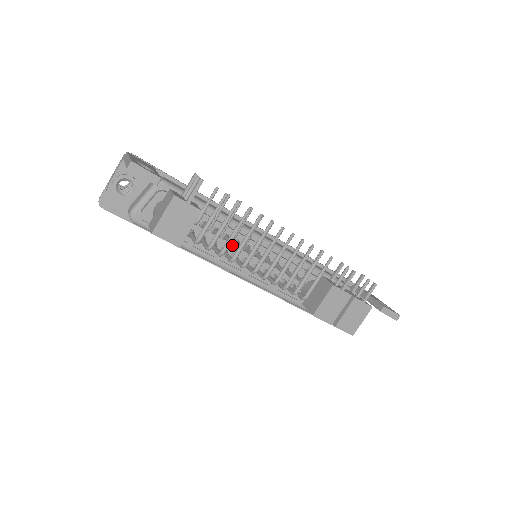
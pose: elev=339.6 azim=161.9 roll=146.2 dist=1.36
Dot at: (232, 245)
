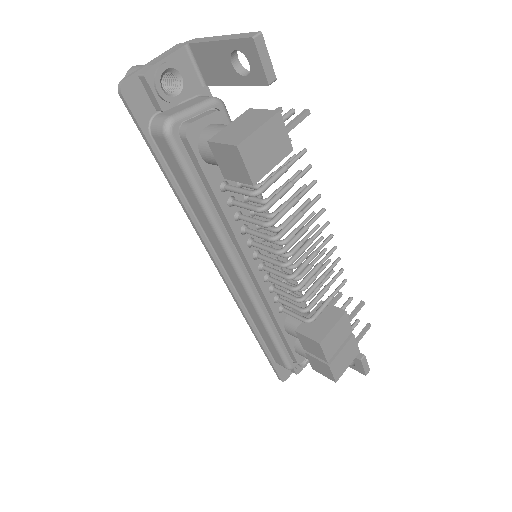
Dot at: (255, 226)
